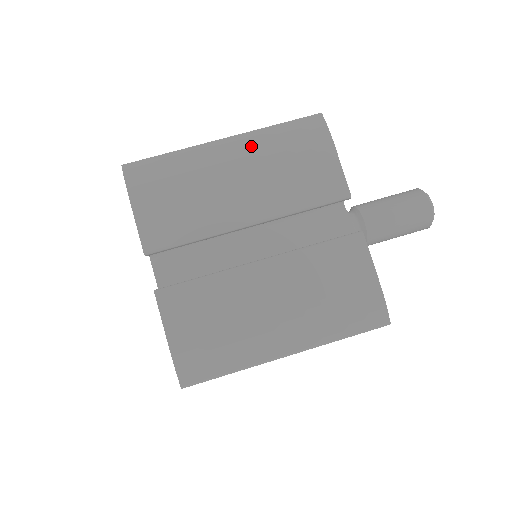
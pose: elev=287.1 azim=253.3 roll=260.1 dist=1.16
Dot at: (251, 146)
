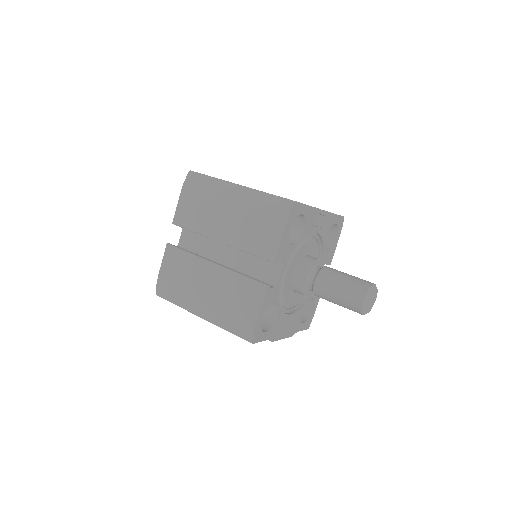
Dot at: (246, 199)
